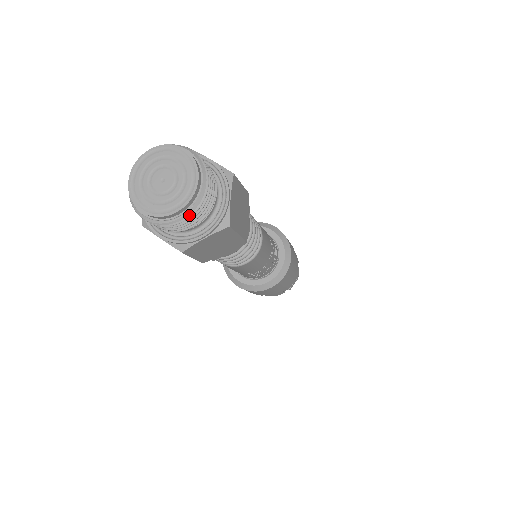
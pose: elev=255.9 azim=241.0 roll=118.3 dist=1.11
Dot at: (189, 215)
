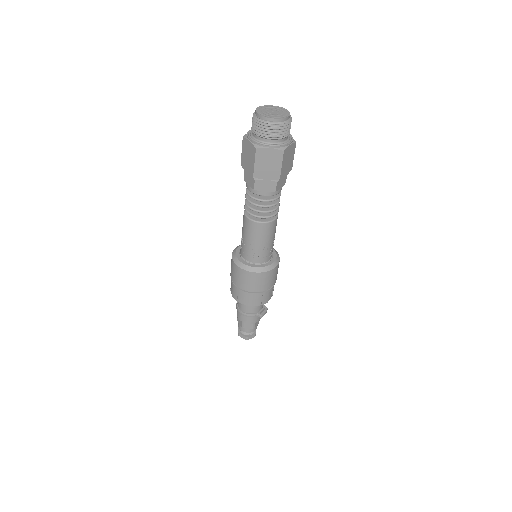
Dot at: (275, 126)
